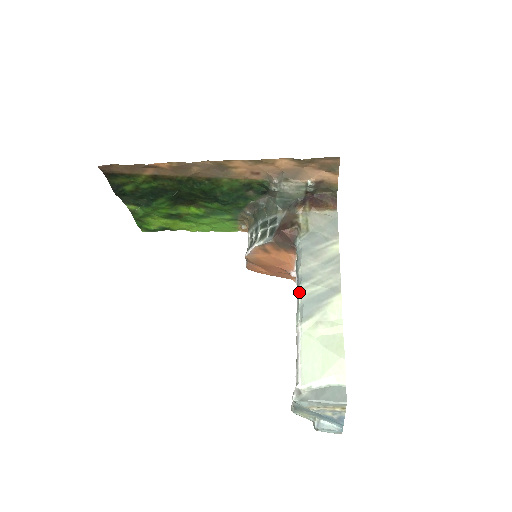
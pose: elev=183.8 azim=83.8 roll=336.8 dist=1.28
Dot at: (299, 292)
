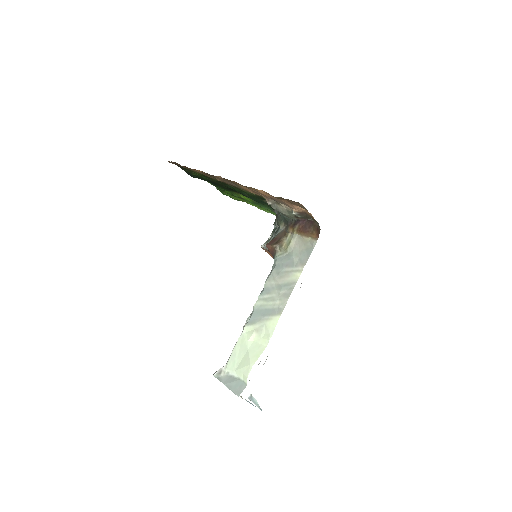
Dot at: (257, 301)
